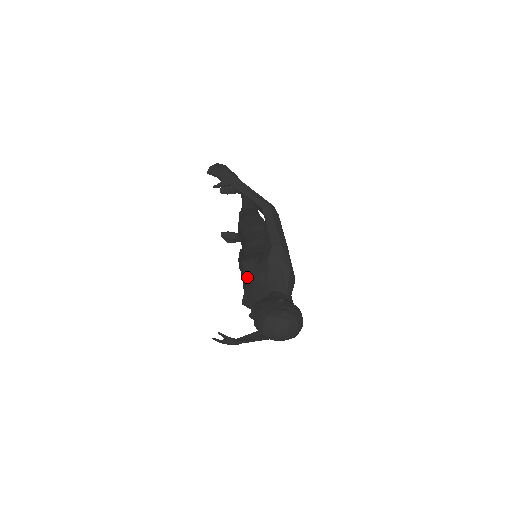
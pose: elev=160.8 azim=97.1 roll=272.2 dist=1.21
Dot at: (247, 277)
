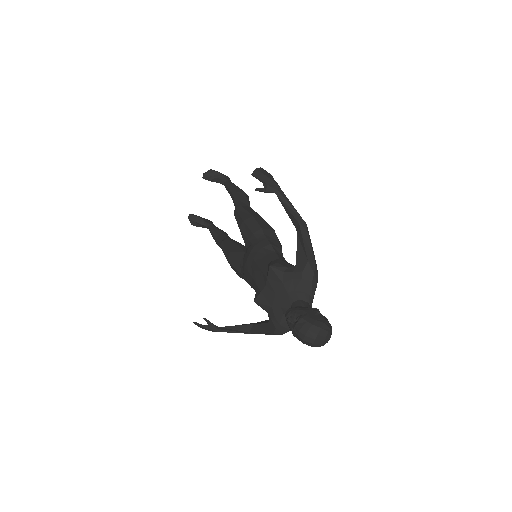
Dot at: (271, 280)
